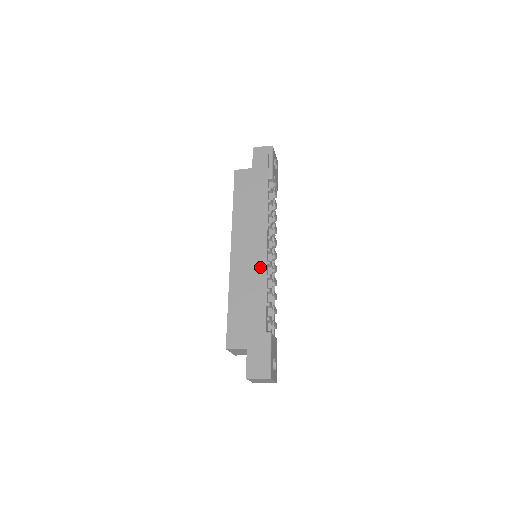
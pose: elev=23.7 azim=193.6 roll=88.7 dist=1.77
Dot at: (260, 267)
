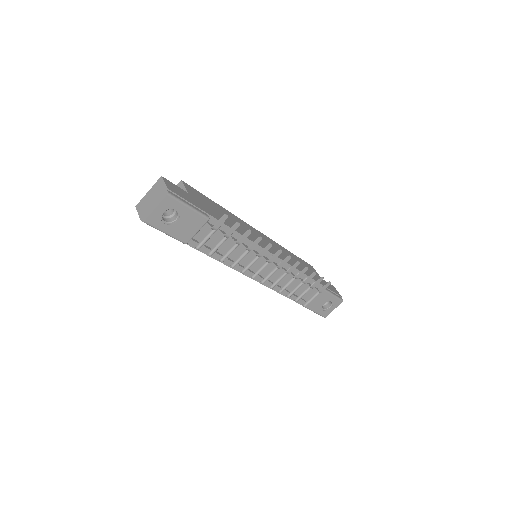
Dot at: occluded
